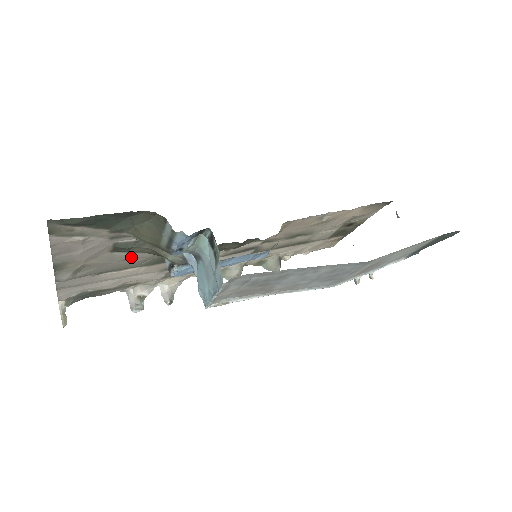
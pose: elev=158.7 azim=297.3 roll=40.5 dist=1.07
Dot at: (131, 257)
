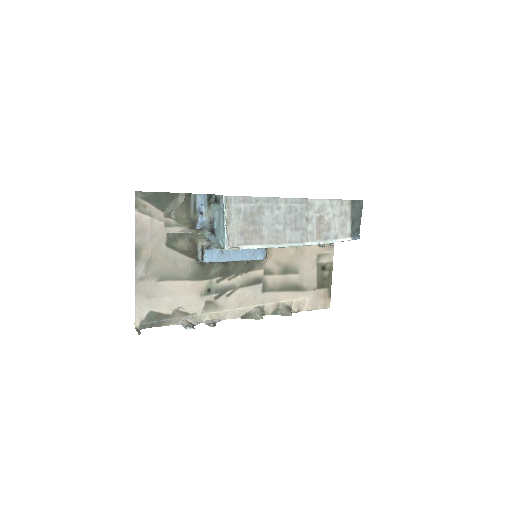
Dot at: (179, 259)
